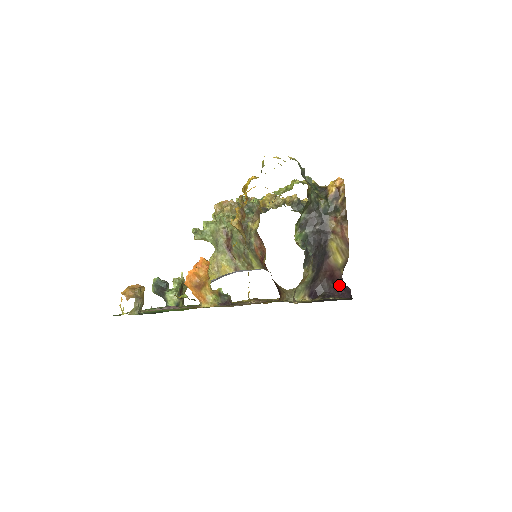
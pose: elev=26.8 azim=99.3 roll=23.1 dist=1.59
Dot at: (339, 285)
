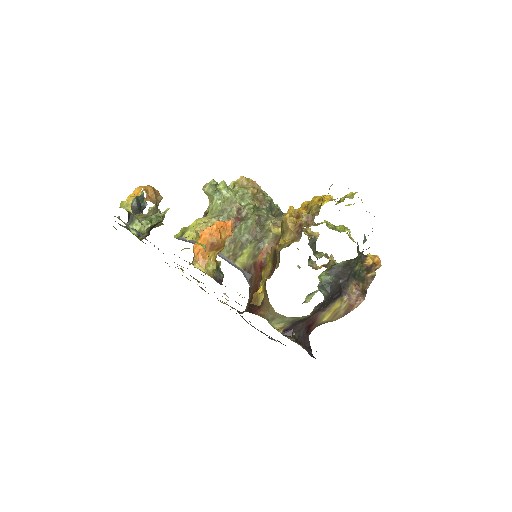
Dot at: (308, 338)
